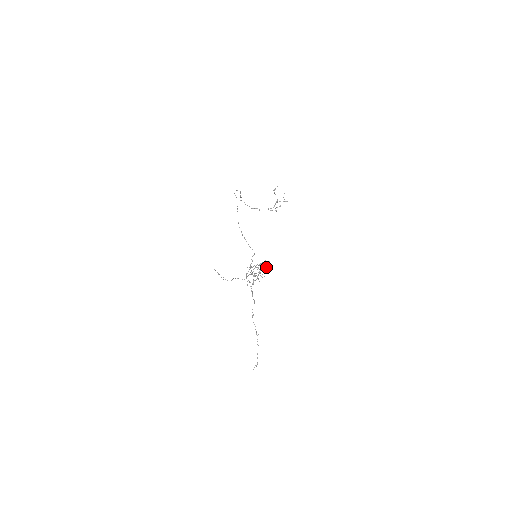
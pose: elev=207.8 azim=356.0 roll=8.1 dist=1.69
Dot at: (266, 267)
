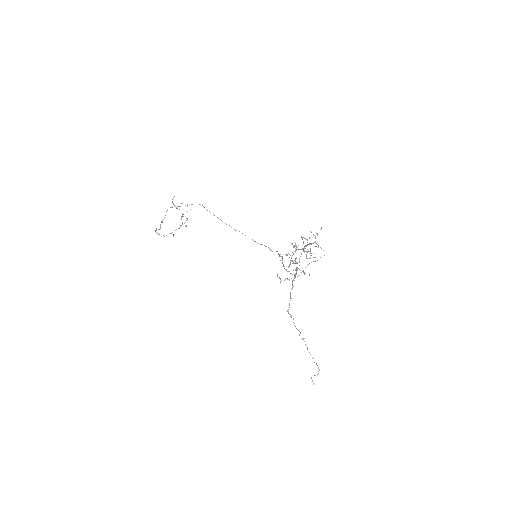
Dot at: occluded
